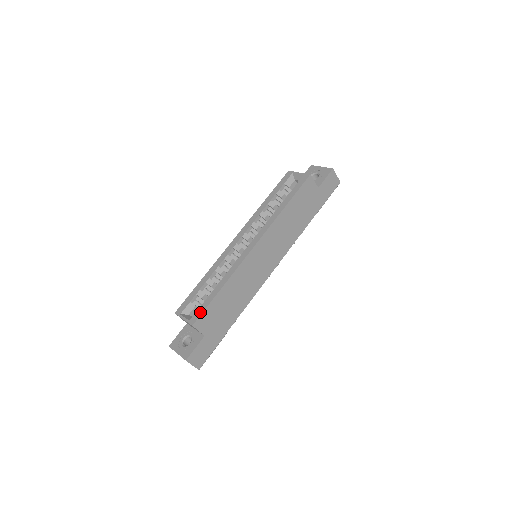
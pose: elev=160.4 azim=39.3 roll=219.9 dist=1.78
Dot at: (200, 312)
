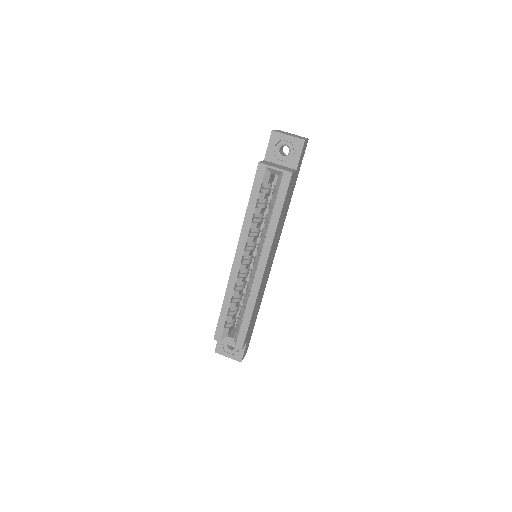
Dot at: (243, 338)
